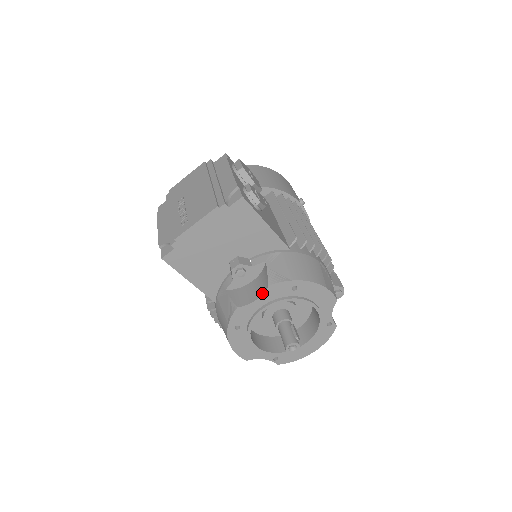
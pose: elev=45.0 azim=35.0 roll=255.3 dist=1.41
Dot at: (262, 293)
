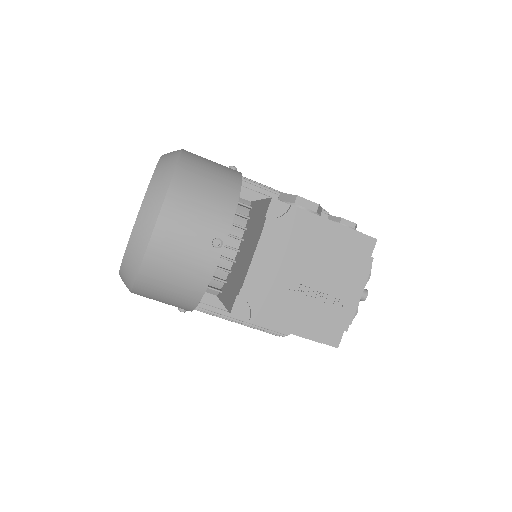
Dot at: occluded
